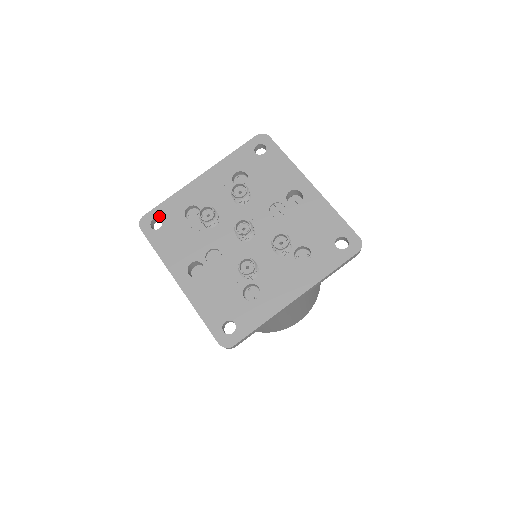
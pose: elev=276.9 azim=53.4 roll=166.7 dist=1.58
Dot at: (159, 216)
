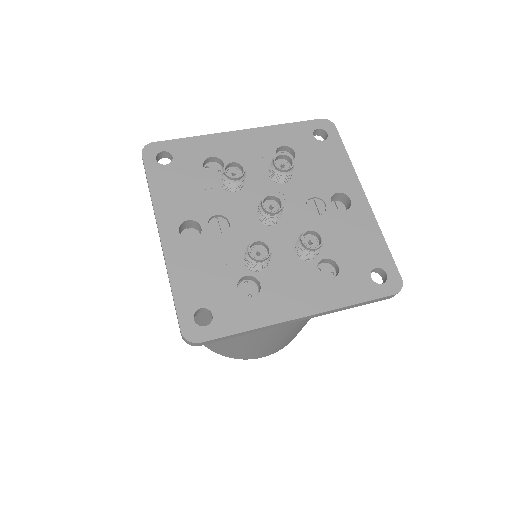
Dot at: (172, 151)
